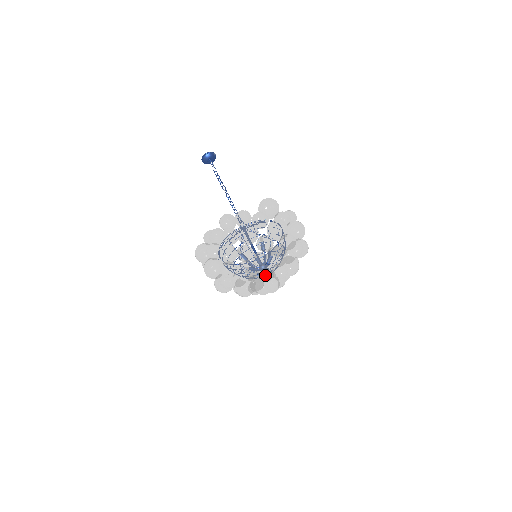
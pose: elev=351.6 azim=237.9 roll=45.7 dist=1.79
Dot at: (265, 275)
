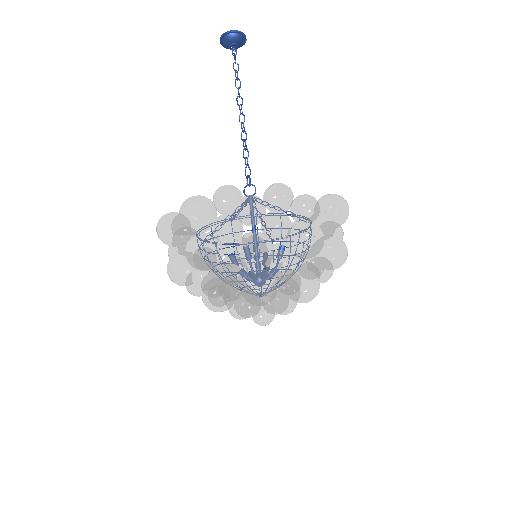
Dot at: (280, 308)
